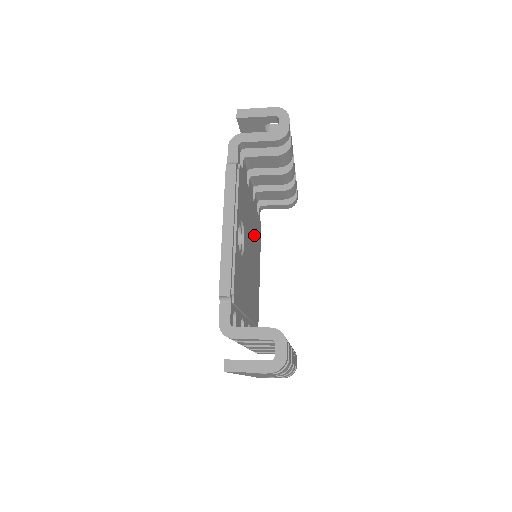
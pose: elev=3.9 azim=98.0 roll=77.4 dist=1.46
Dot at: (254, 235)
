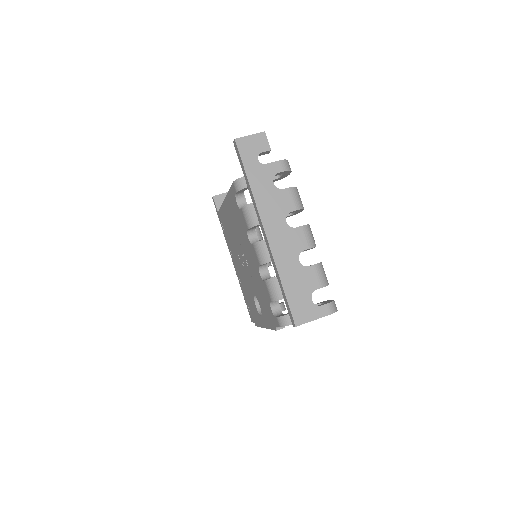
Dot at: occluded
